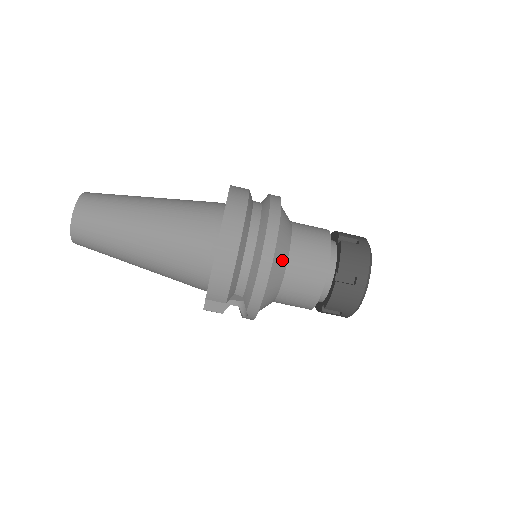
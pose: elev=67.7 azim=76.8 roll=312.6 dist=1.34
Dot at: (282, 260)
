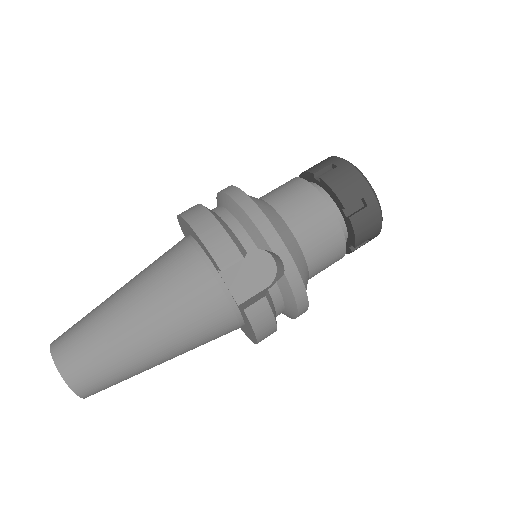
Dot at: (258, 200)
